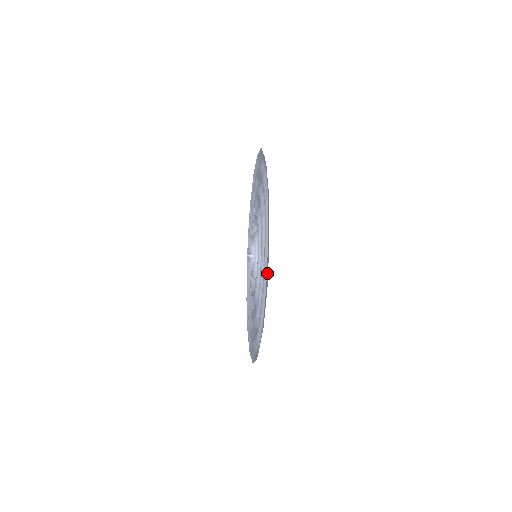
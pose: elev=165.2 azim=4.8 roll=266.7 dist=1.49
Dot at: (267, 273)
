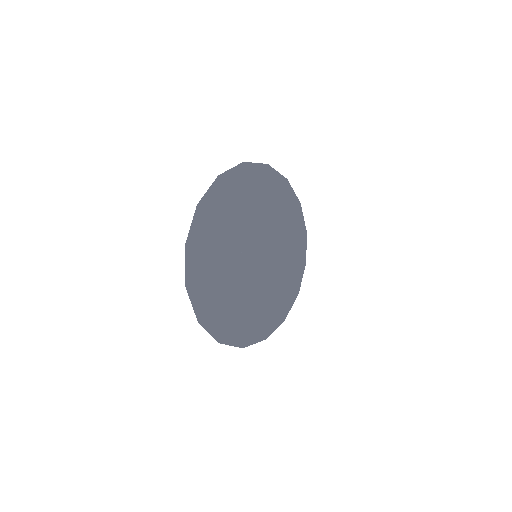
Dot at: (198, 309)
